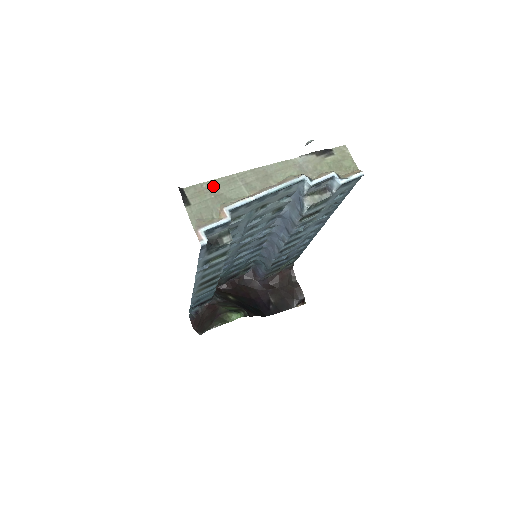
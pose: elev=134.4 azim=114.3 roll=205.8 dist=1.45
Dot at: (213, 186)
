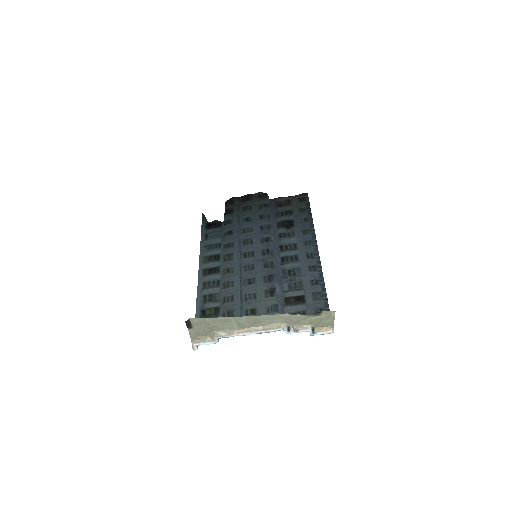
Dot at: (213, 321)
